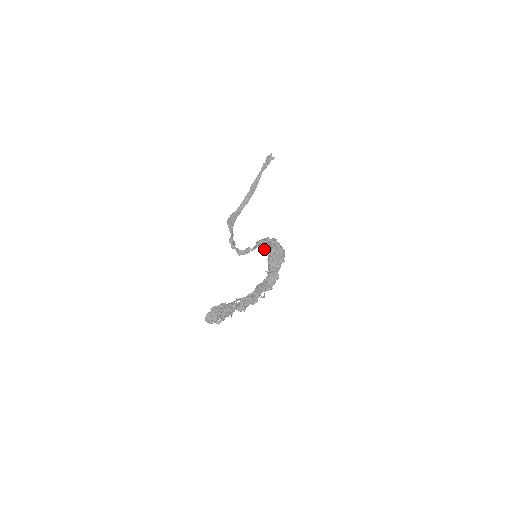
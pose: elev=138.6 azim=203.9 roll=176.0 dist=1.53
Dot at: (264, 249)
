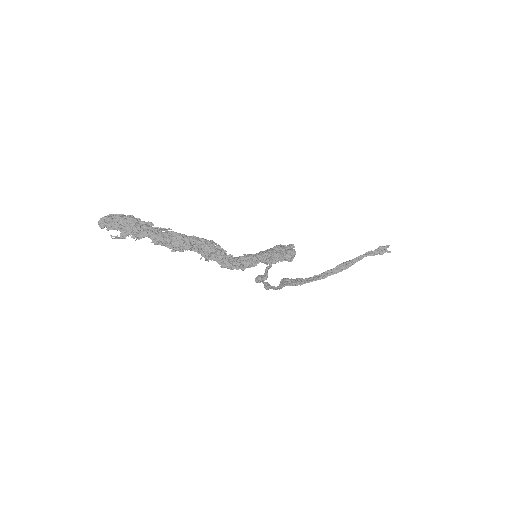
Dot at: occluded
